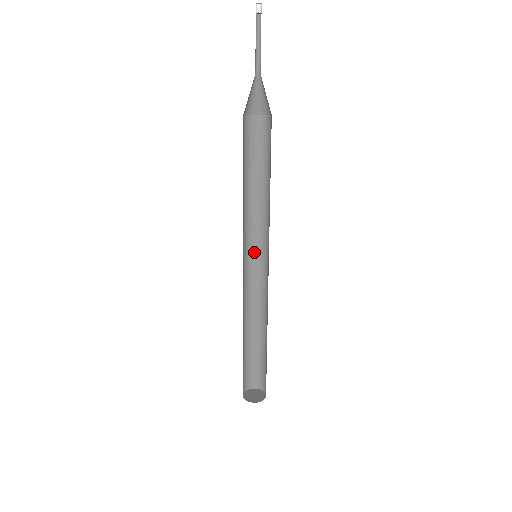
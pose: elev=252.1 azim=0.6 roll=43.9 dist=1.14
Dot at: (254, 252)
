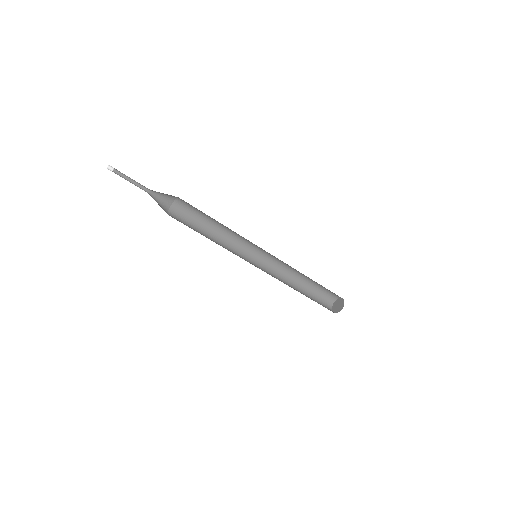
Dot at: (251, 257)
